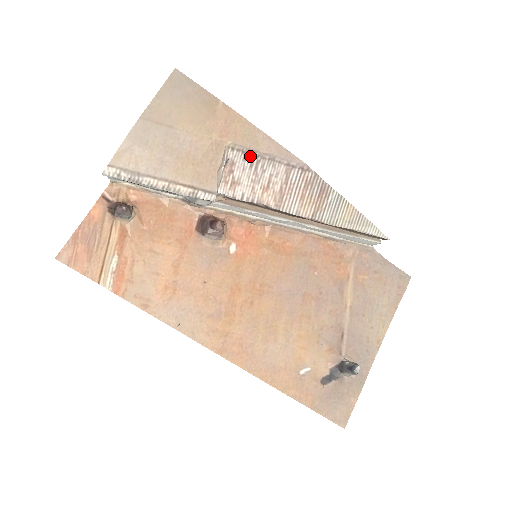
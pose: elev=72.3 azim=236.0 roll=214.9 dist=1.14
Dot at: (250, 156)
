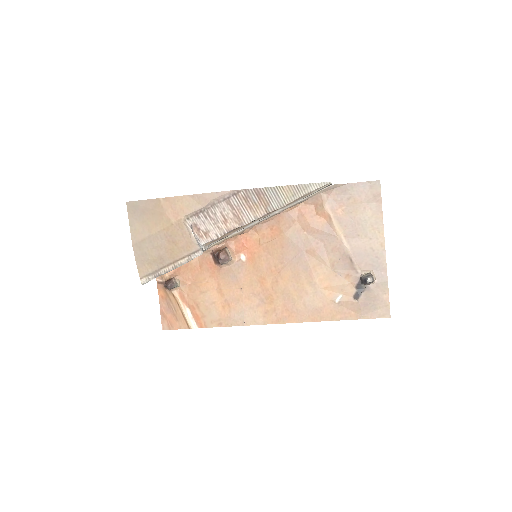
Dot at: (200, 214)
